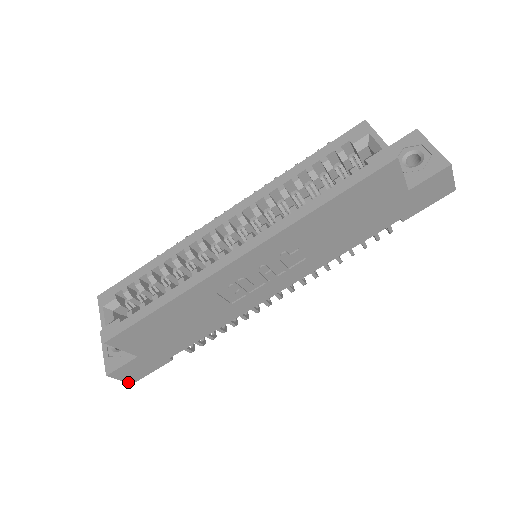
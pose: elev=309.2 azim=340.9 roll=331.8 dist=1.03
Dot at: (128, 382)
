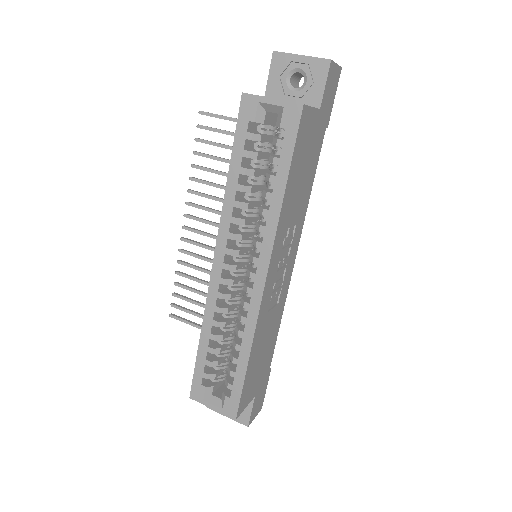
Dot at: (259, 411)
